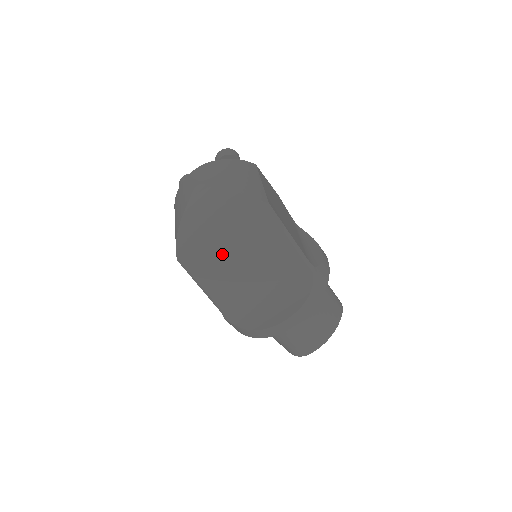
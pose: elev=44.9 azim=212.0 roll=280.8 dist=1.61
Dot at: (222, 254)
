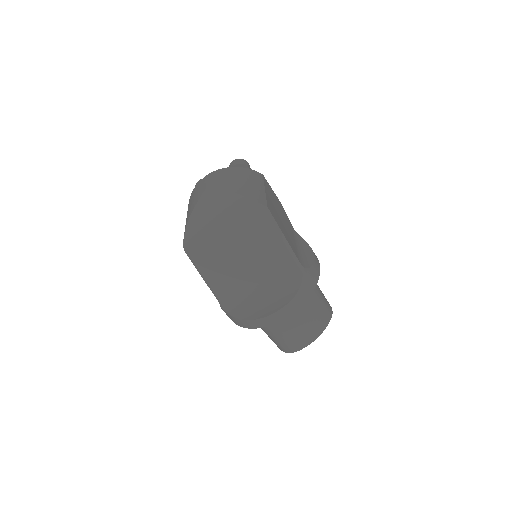
Dot at: (223, 248)
